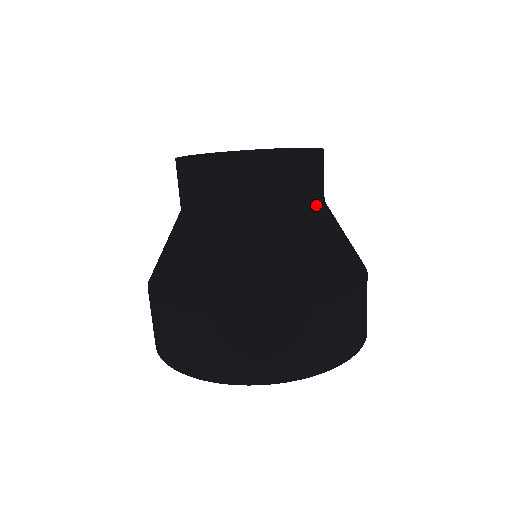
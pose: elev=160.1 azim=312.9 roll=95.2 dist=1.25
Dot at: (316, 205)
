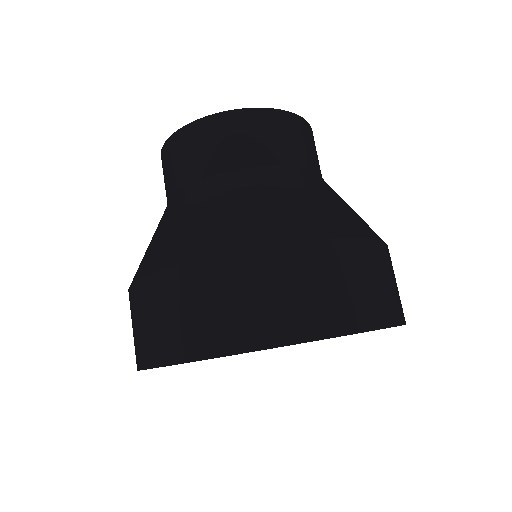
Dot at: (275, 163)
